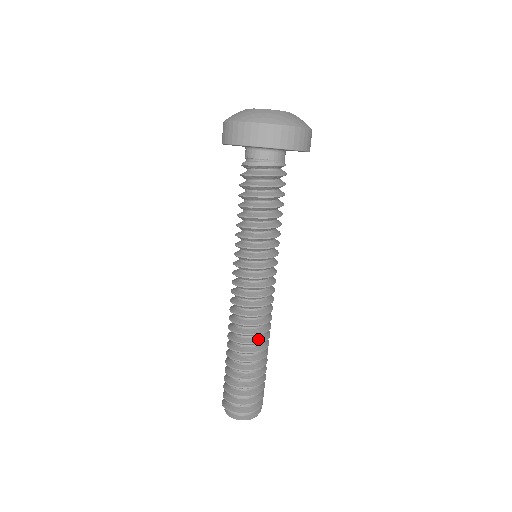
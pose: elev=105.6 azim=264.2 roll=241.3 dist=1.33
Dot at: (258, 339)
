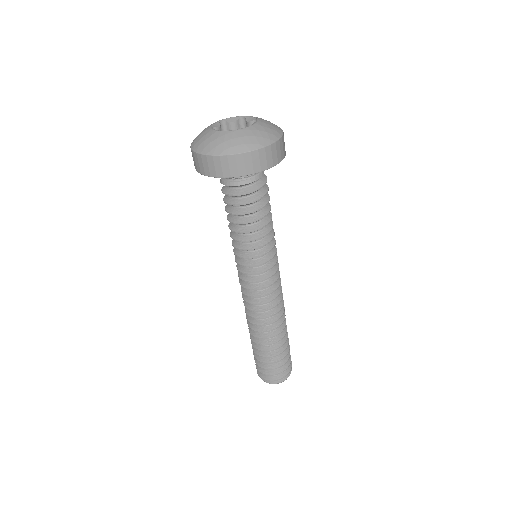
Dot at: (277, 323)
